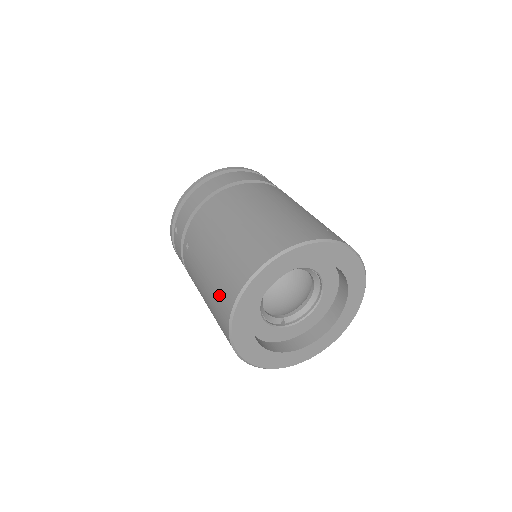
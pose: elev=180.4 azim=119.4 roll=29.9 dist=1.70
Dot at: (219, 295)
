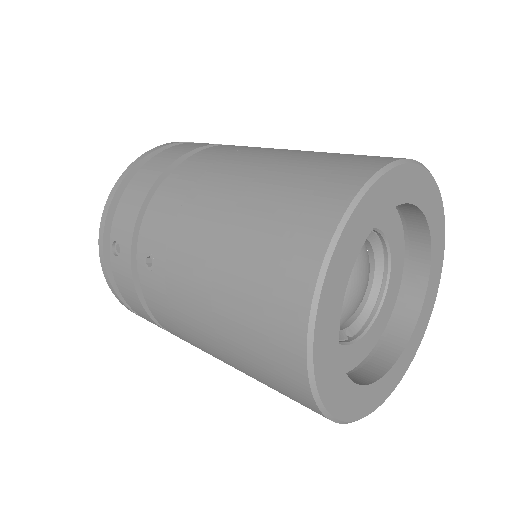
Dot at: (262, 305)
